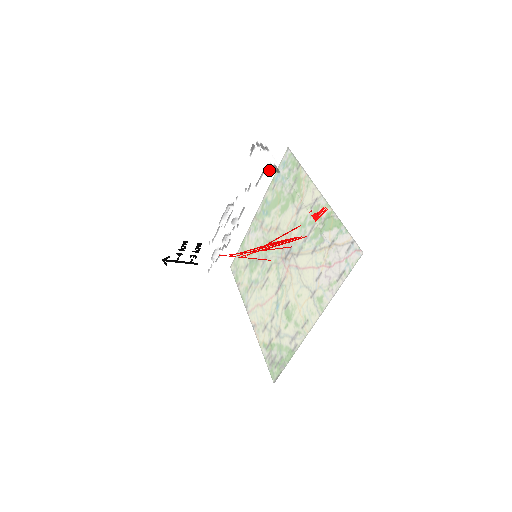
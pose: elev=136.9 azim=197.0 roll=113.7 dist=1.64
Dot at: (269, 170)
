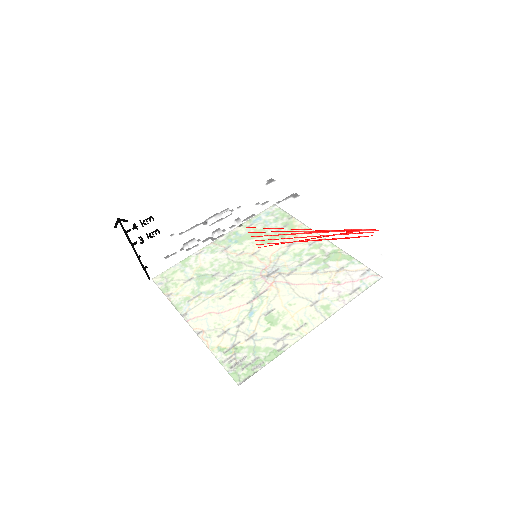
Dot at: (301, 196)
